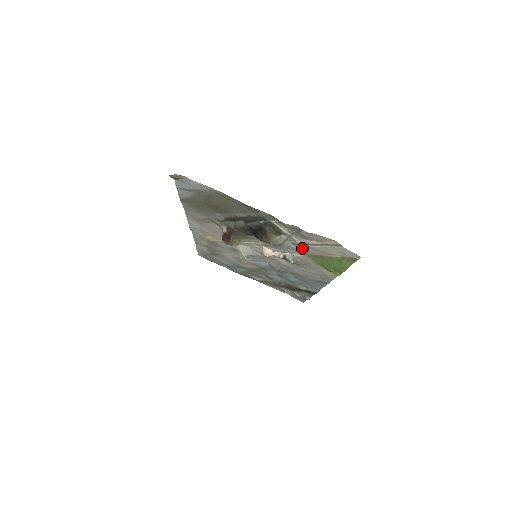
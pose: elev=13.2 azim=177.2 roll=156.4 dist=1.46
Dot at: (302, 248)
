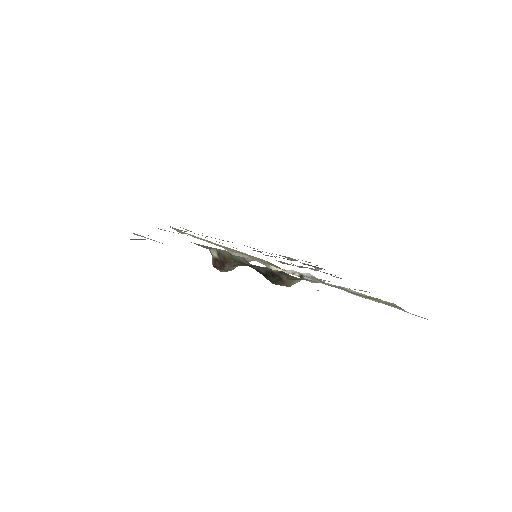
Dot at: occluded
